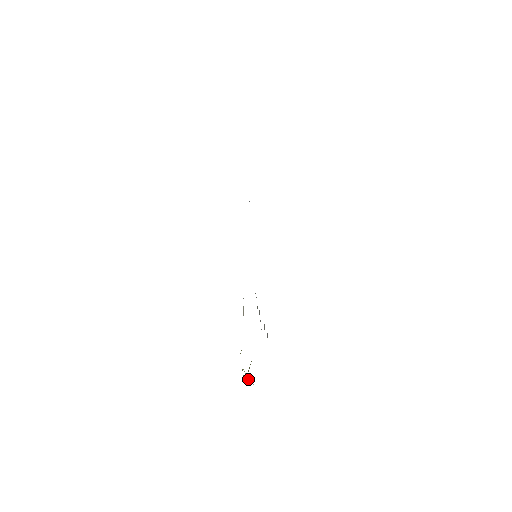
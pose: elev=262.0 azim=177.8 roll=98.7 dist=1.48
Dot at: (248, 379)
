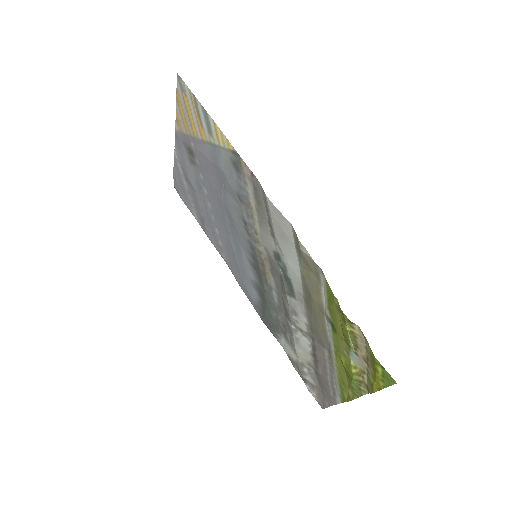
Dot at: (356, 367)
